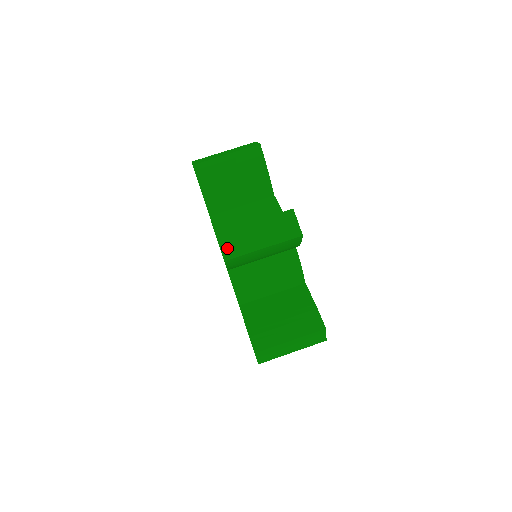
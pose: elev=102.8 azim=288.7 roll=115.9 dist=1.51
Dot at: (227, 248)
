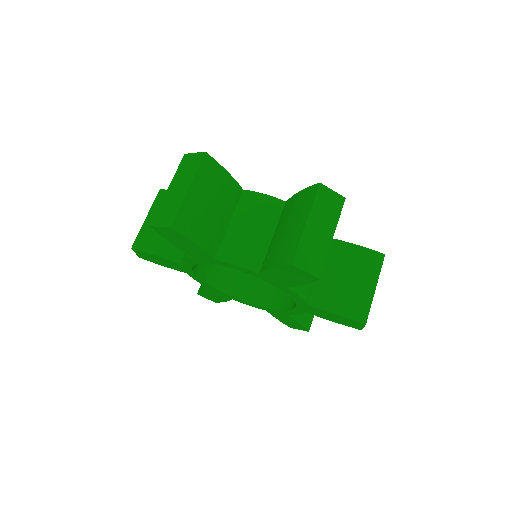
Dot at: (311, 266)
